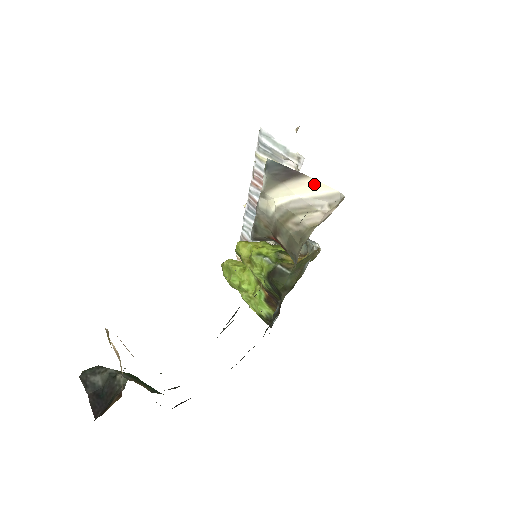
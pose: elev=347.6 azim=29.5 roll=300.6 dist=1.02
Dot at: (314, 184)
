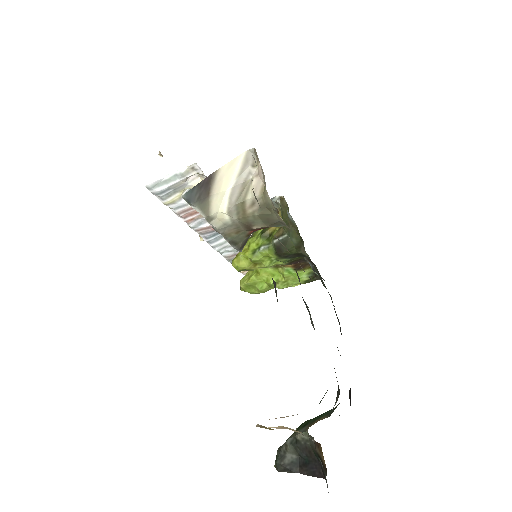
Dot at: (227, 169)
